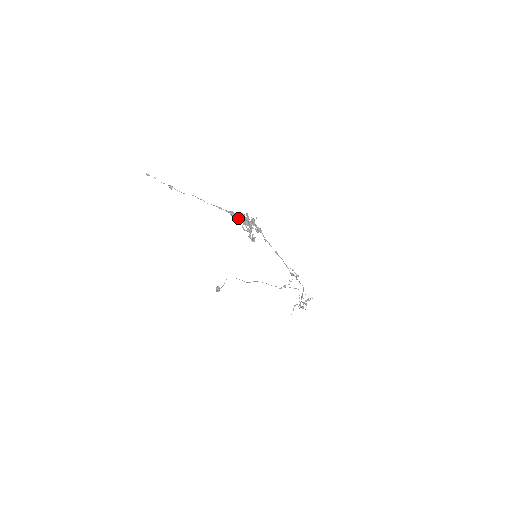
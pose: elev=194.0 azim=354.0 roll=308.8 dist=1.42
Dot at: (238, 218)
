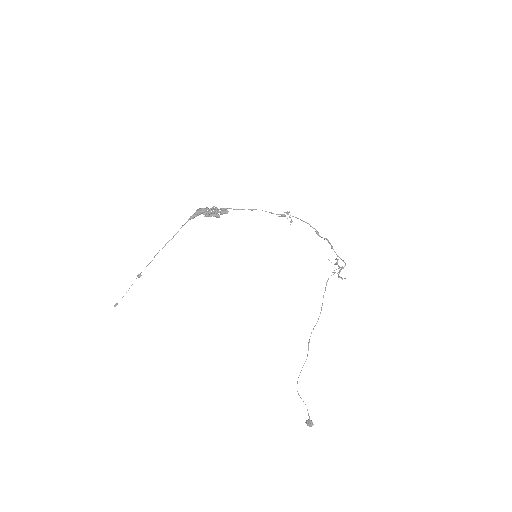
Dot at: (199, 213)
